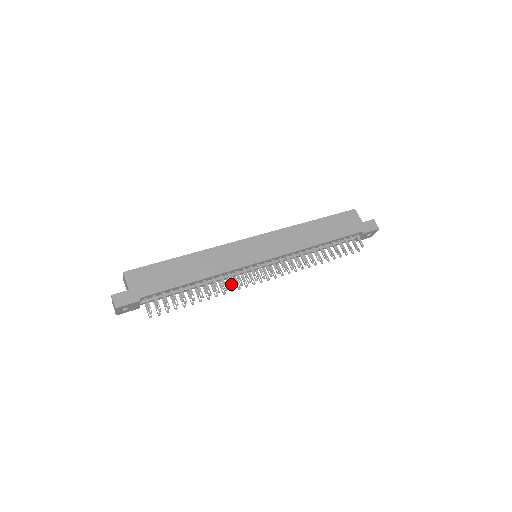
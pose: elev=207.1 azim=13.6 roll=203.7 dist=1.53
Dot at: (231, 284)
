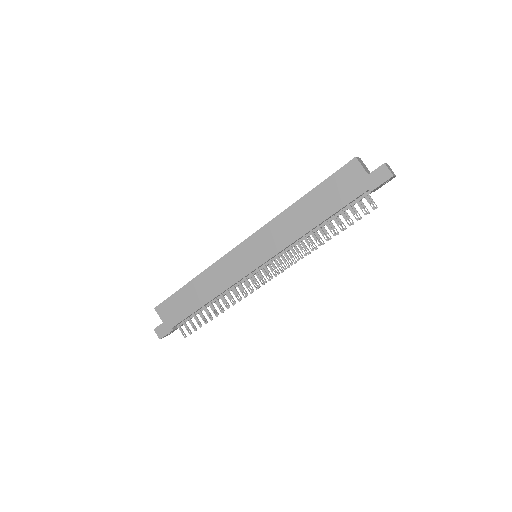
Dot at: (238, 296)
